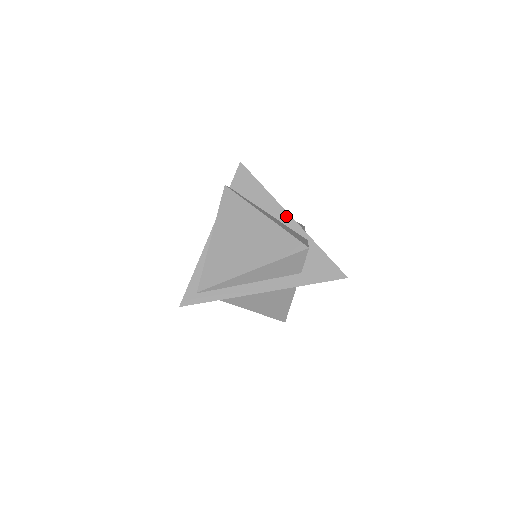
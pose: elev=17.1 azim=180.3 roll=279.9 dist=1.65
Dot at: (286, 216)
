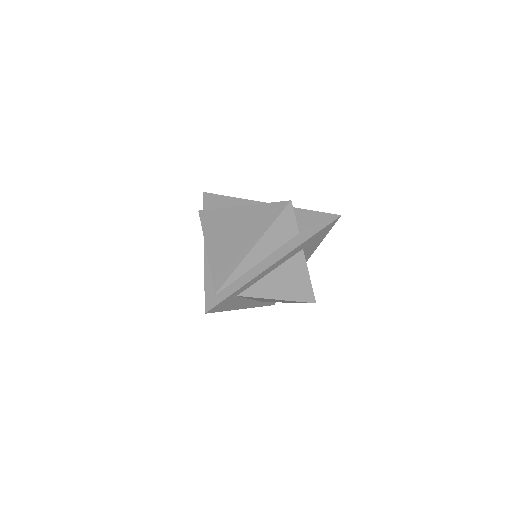
Dot at: occluded
